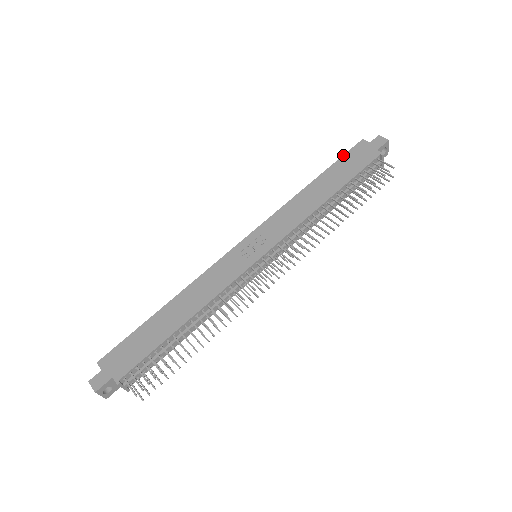
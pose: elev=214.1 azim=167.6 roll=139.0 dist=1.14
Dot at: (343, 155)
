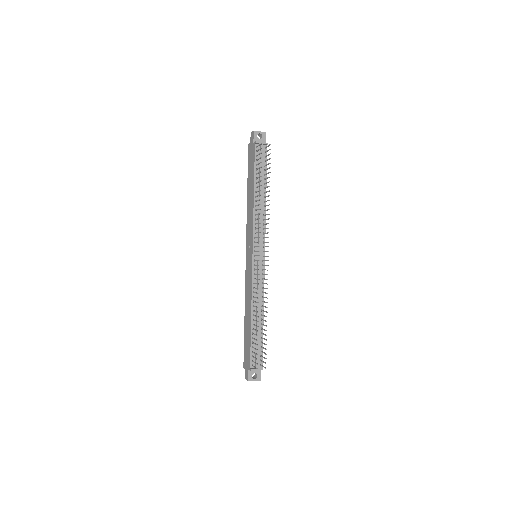
Dot at: (248, 163)
